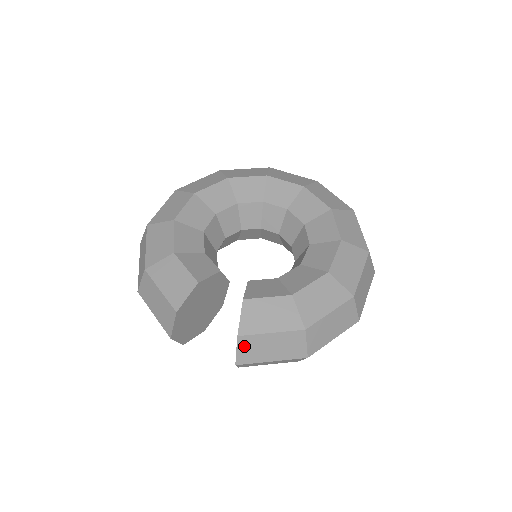
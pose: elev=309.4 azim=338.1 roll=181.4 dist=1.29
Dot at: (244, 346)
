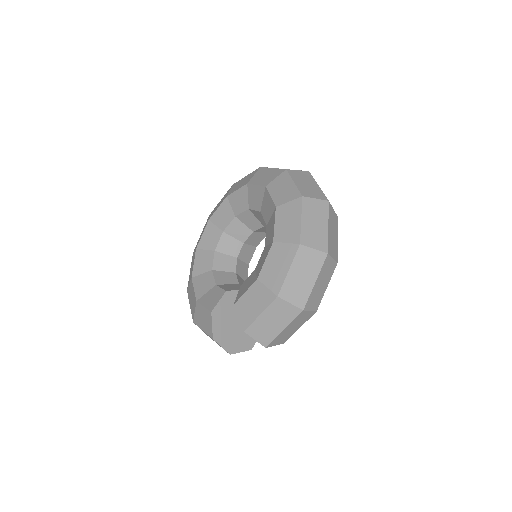
Dot at: (255, 334)
